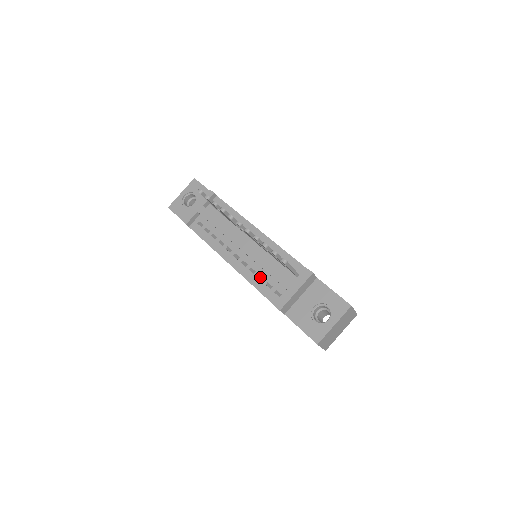
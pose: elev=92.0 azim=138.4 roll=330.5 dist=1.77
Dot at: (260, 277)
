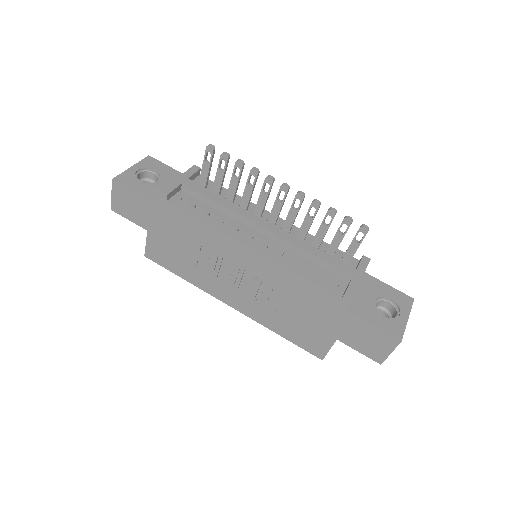
Dot at: occluded
